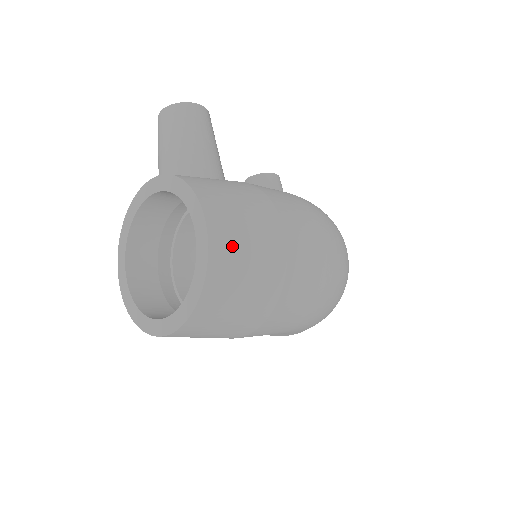
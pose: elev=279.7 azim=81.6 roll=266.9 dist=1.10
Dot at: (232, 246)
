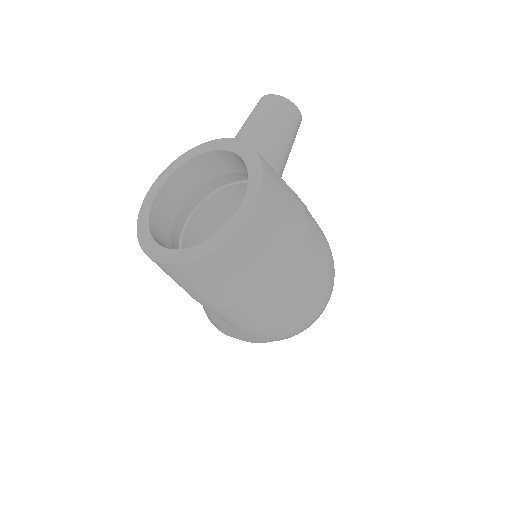
Dot at: (263, 229)
